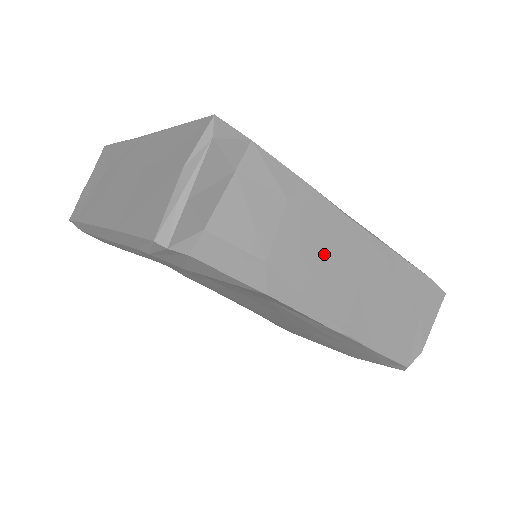
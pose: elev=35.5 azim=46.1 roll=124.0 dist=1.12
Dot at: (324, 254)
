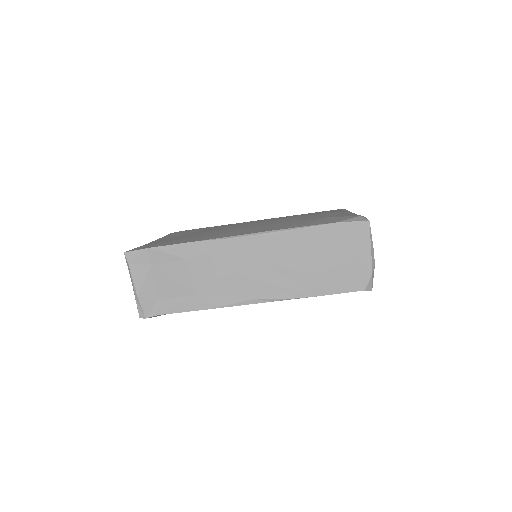
Dot at: (230, 268)
